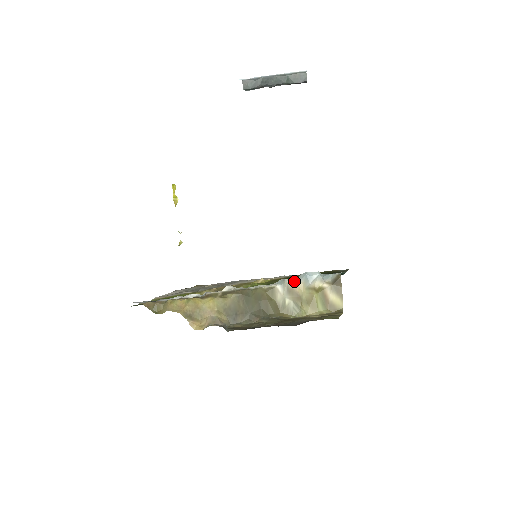
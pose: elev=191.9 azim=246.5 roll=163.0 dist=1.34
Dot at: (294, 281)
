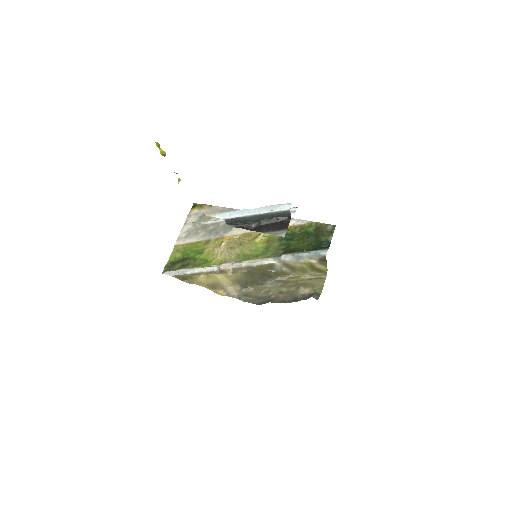
Dot at: (288, 260)
